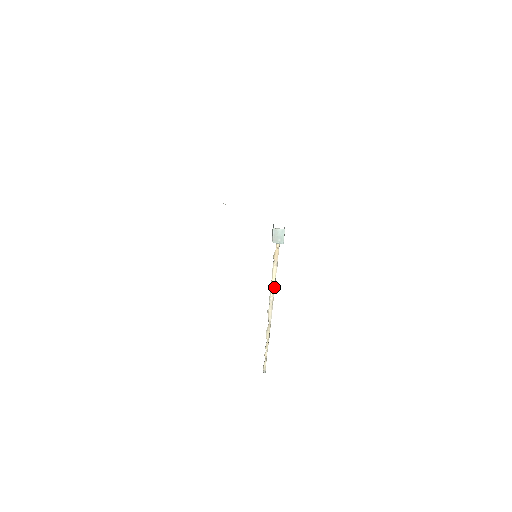
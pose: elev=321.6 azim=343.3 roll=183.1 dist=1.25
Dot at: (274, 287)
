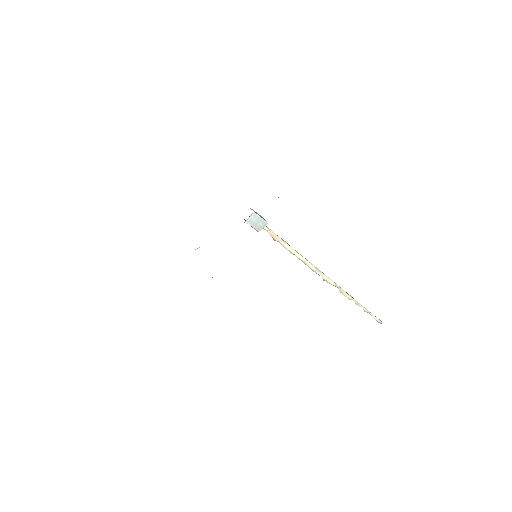
Dot at: (304, 259)
